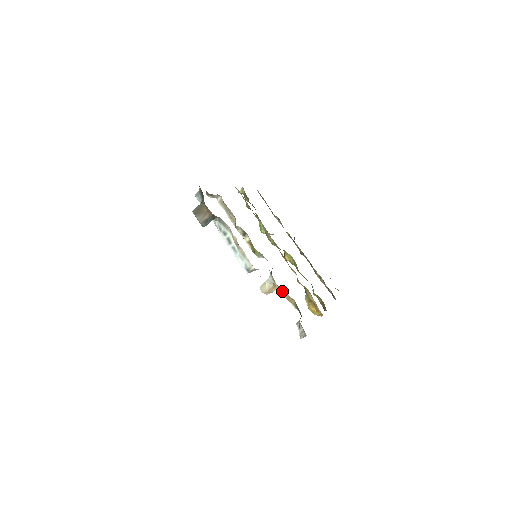
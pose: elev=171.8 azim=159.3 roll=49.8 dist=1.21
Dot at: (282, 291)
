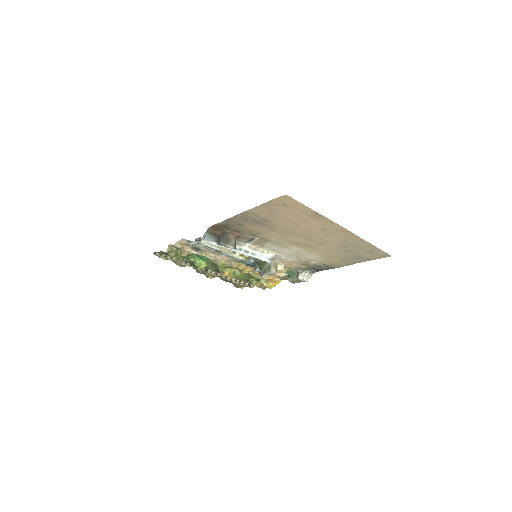
Dot at: (282, 265)
